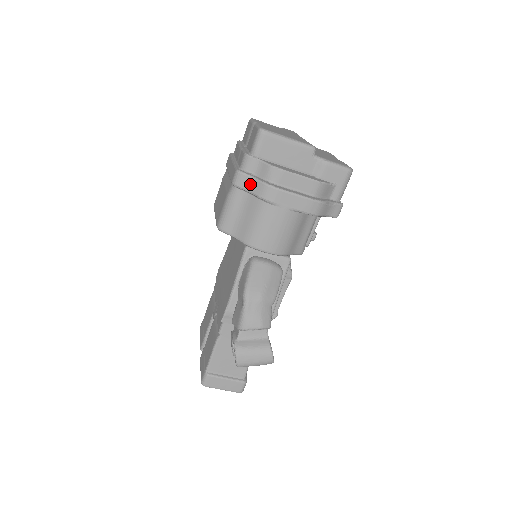
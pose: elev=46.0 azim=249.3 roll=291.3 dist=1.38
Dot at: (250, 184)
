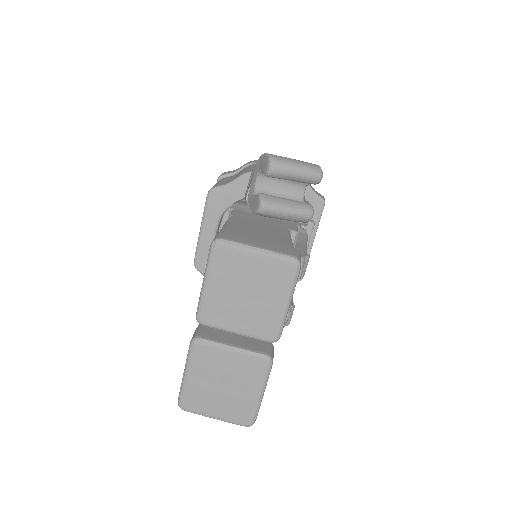
Dot at: (235, 170)
